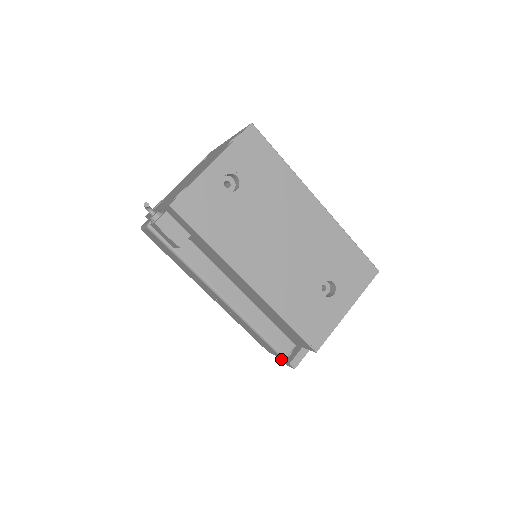
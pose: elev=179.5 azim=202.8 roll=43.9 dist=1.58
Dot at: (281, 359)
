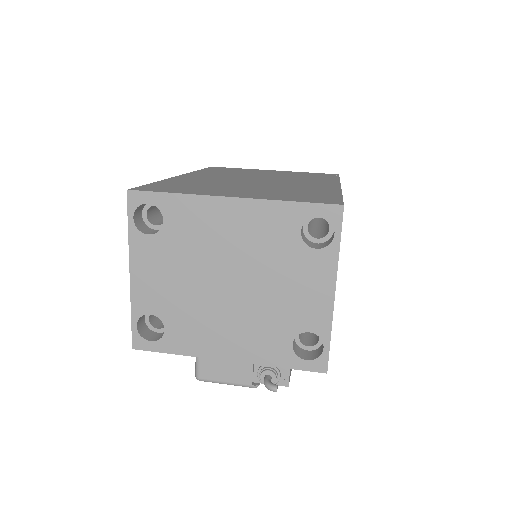
Dot at: occluded
